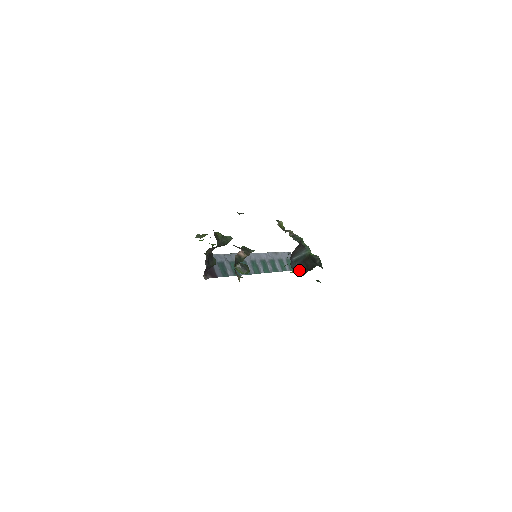
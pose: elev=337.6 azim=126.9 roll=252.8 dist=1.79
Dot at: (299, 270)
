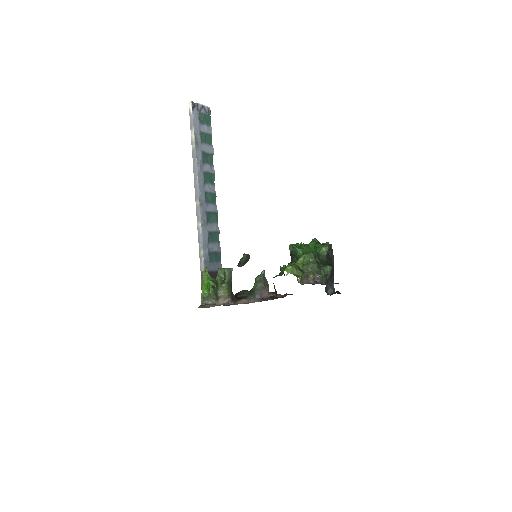
Dot at: (331, 285)
